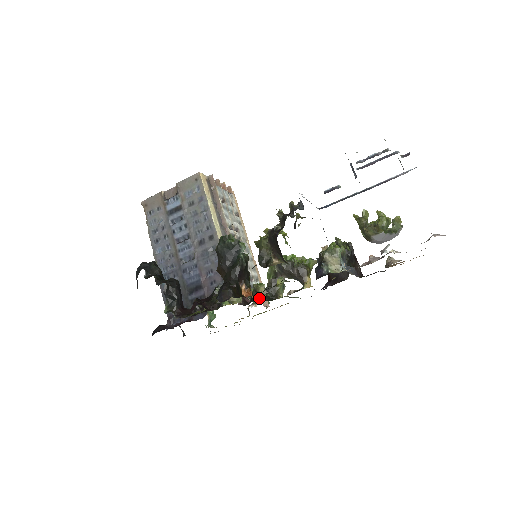
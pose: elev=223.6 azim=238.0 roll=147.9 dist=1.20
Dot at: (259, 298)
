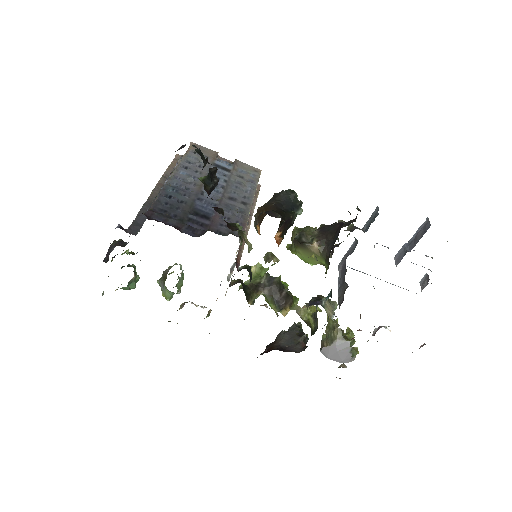
Dot at: (250, 275)
